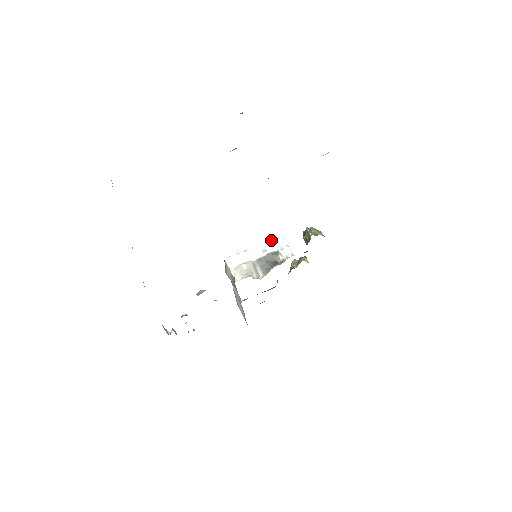
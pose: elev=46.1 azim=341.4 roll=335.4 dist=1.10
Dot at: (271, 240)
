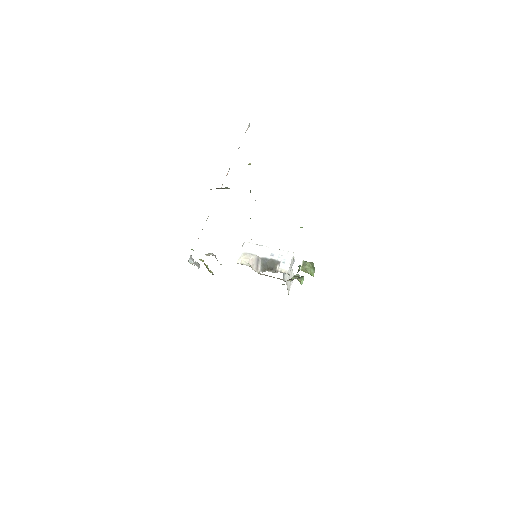
Dot at: (283, 250)
